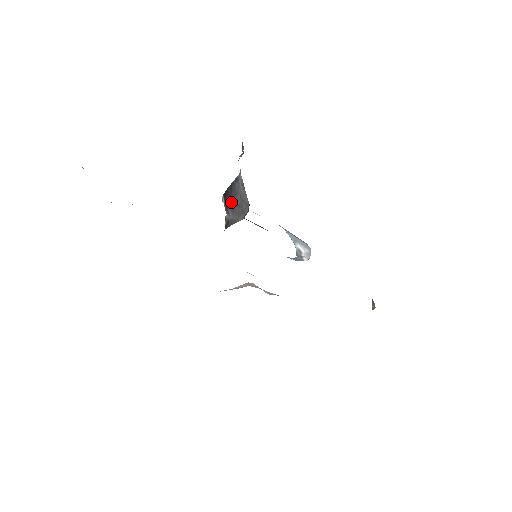
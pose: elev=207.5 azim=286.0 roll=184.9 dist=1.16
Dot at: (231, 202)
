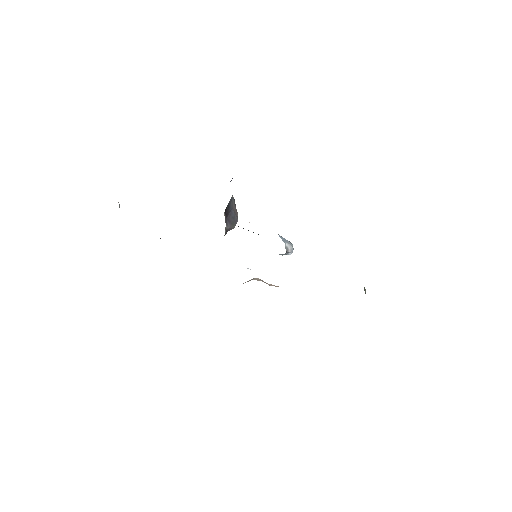
Dot at: (228, 216)
